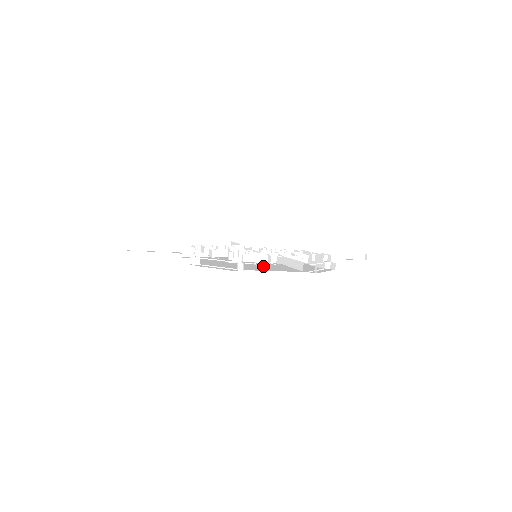
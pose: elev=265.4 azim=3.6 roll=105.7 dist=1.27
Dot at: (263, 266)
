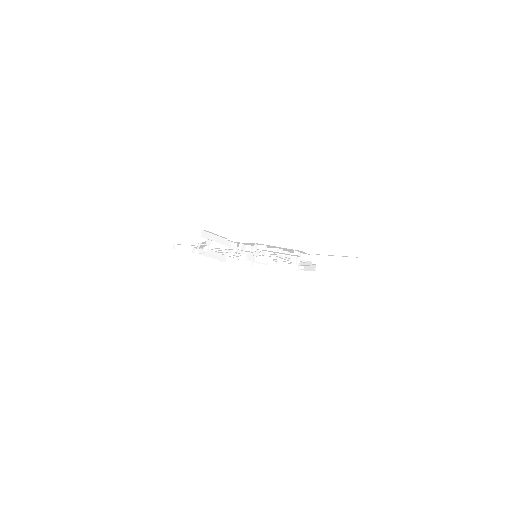
Dot at: (276, 263)
